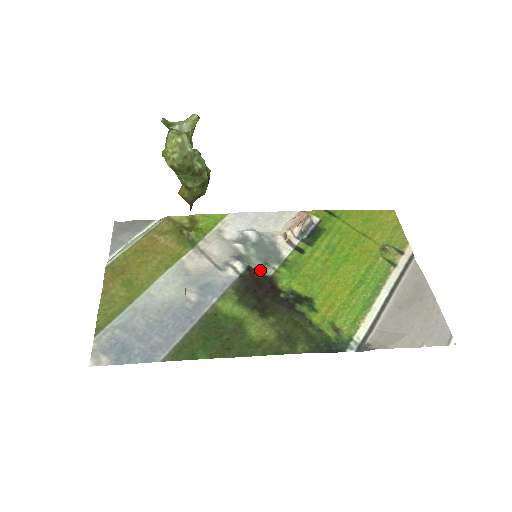
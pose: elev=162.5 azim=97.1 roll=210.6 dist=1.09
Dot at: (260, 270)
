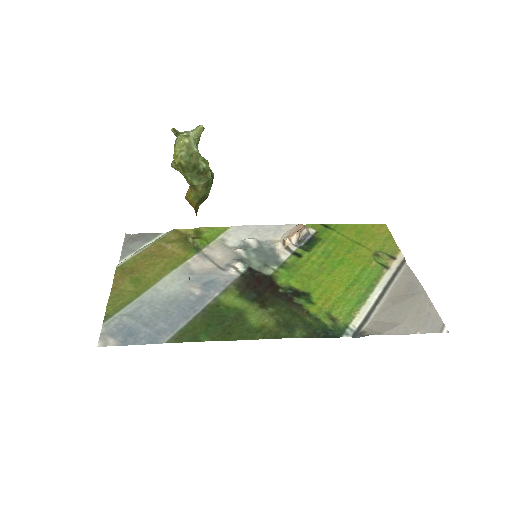
Dot at: (260, 270)
